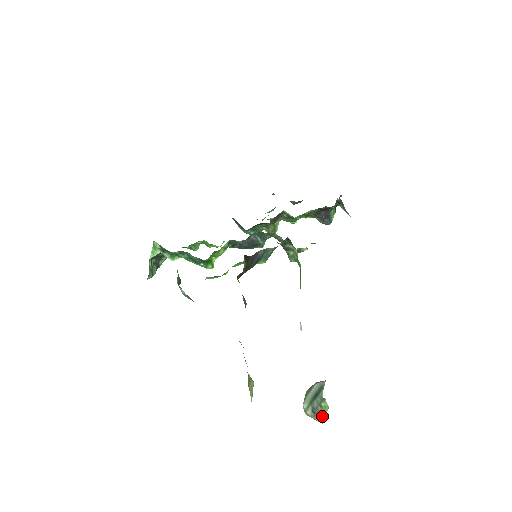
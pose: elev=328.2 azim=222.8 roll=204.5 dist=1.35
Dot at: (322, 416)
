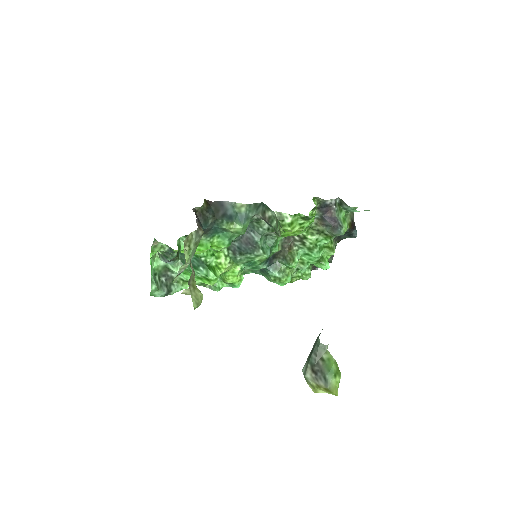
Dot at: (327, 374)
